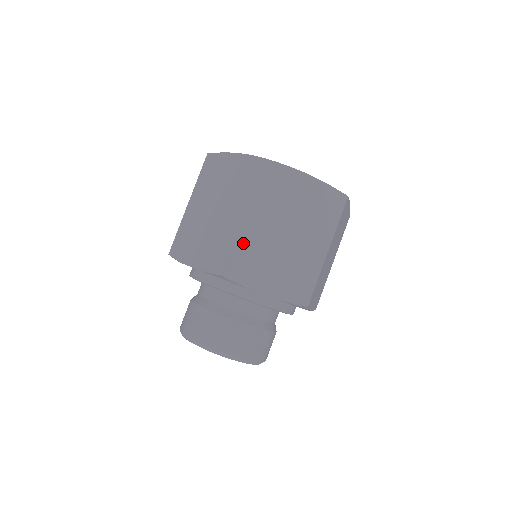
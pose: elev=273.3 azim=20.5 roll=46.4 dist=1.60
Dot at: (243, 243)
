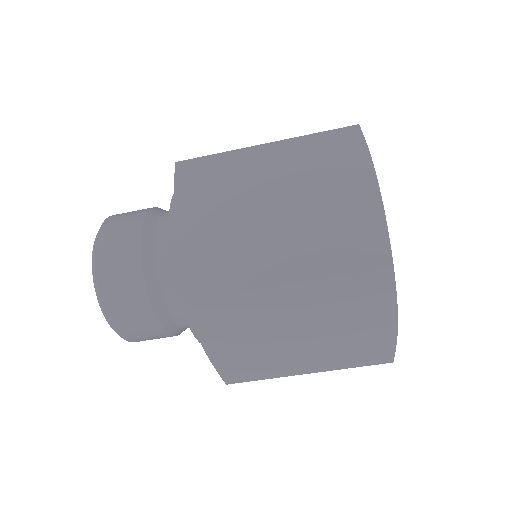
Dot at: (248, 301)
